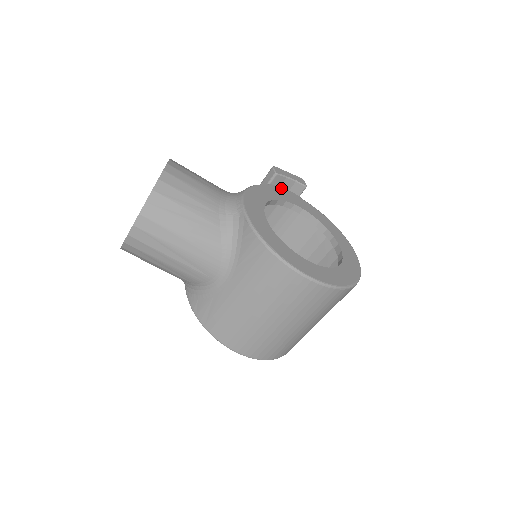
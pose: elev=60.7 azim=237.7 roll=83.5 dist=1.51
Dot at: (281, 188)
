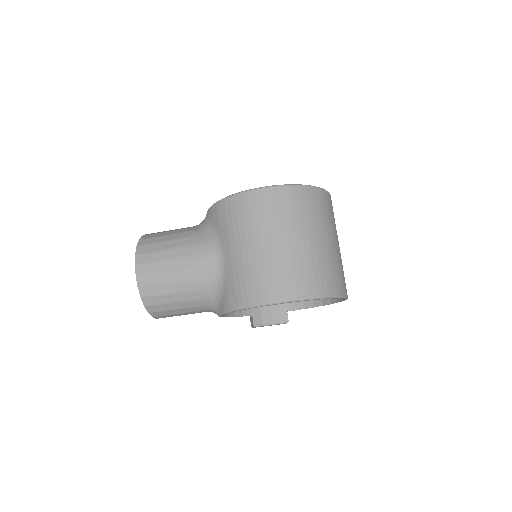
Dot at: occluded
